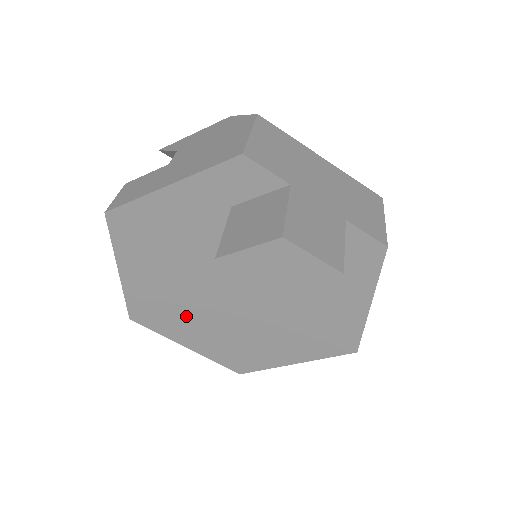
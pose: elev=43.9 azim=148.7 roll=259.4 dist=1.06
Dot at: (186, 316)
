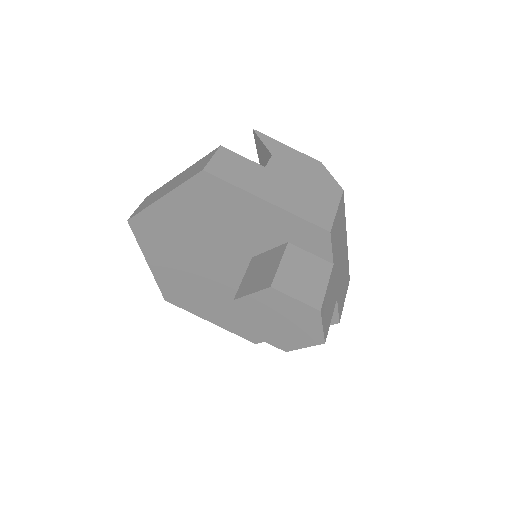
Dot at: (174, 252)
